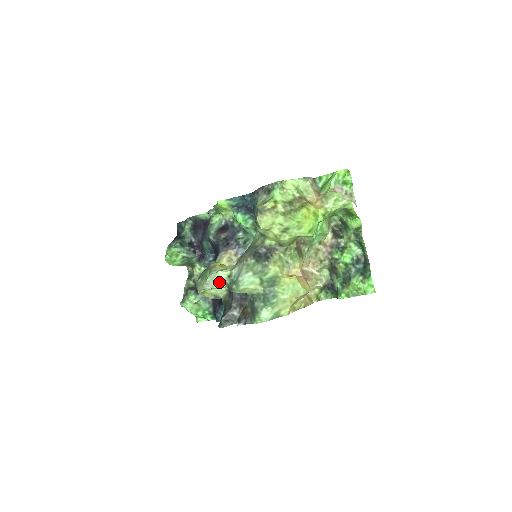
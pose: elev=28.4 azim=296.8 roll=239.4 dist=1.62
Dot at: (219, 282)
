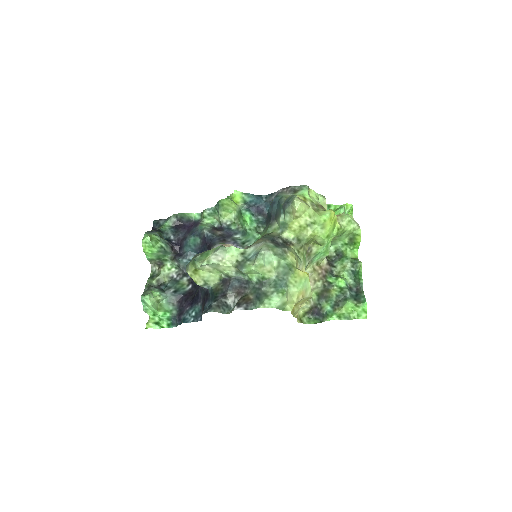
Dot at: (228, 258)
